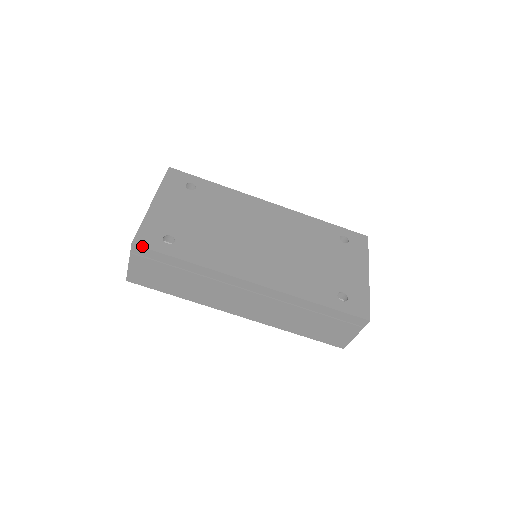
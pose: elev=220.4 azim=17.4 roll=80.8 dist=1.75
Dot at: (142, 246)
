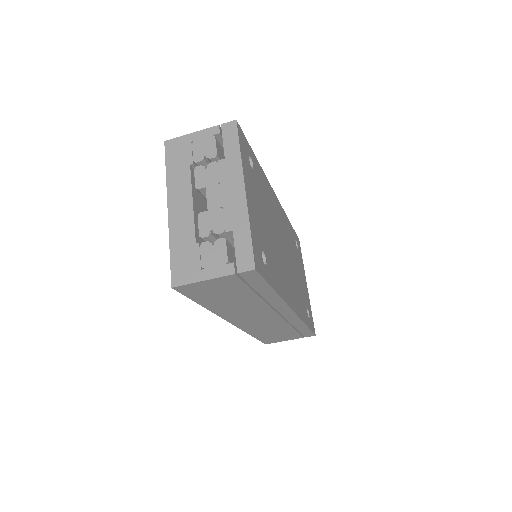
Dot at: (260, 273)
